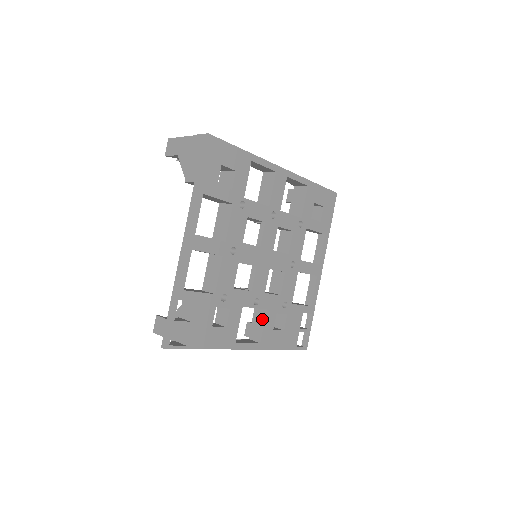
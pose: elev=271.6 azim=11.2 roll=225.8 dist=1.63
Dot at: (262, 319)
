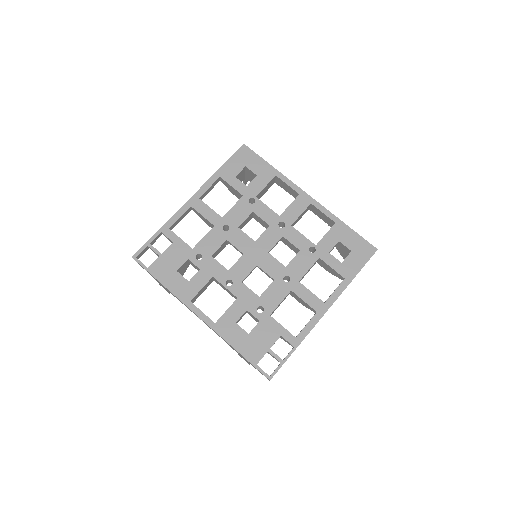
Dot at: (230, 306)
